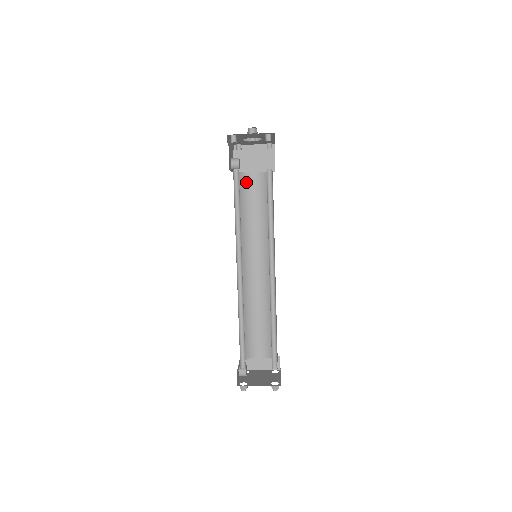
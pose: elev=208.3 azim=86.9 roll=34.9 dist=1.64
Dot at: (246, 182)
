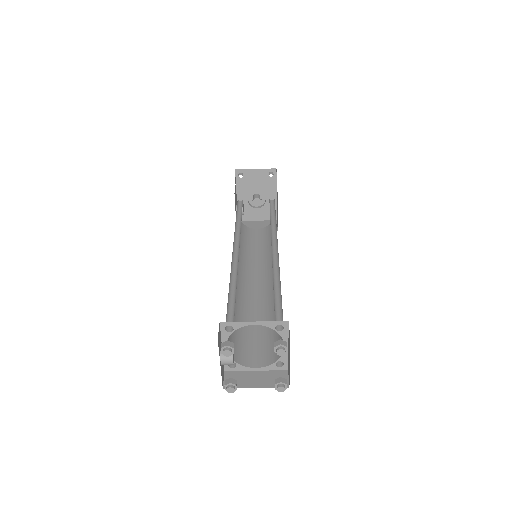
Dot at: (248, 232)
